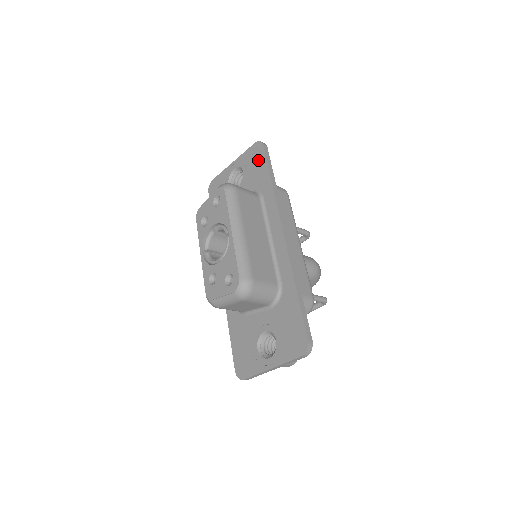
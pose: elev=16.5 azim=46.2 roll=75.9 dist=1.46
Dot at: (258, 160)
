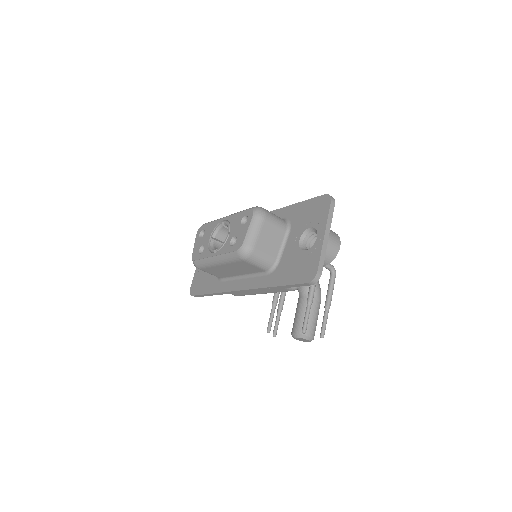
Dot at: occluded
